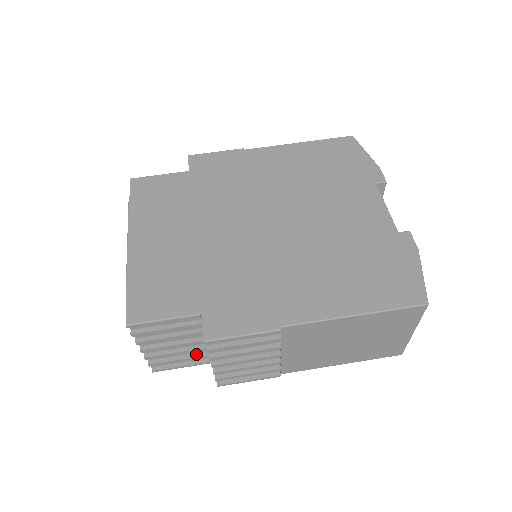
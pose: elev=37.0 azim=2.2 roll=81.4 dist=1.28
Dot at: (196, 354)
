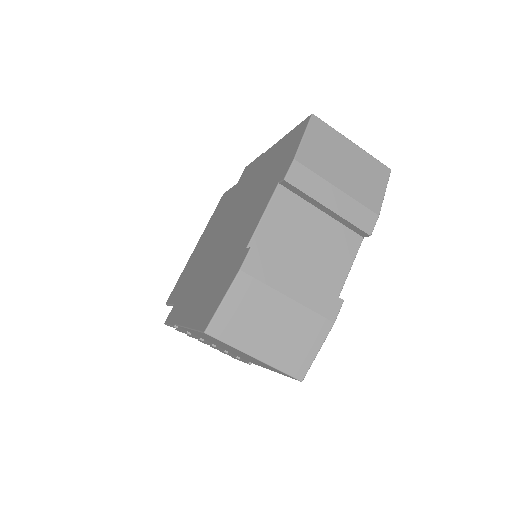
Dot at: occluded
